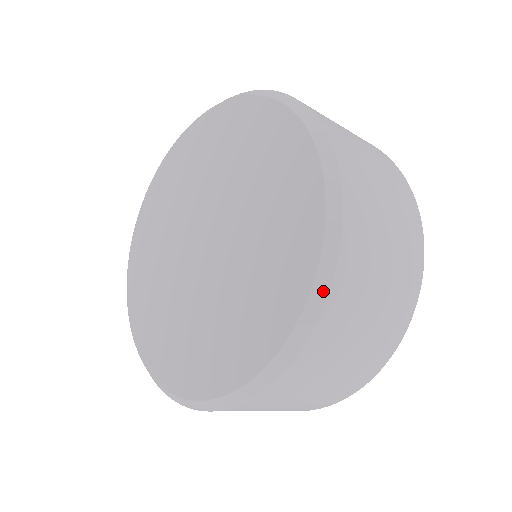
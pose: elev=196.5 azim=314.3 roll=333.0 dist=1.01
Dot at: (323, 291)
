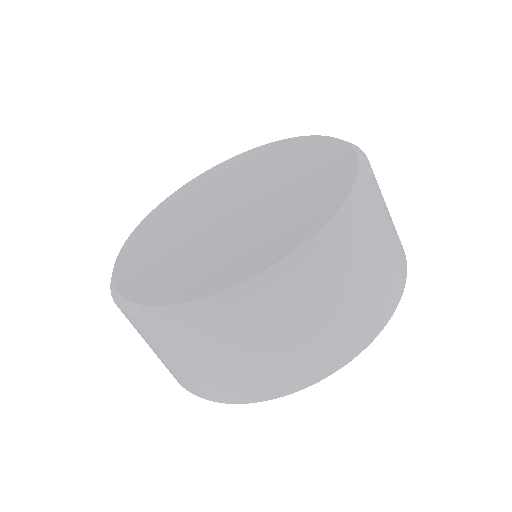
Dot at: (354, 145)
